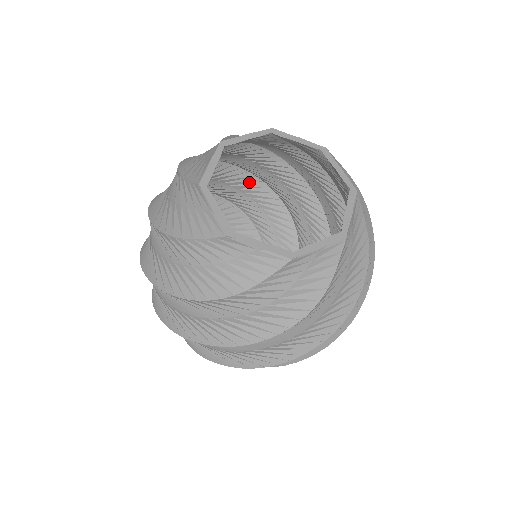
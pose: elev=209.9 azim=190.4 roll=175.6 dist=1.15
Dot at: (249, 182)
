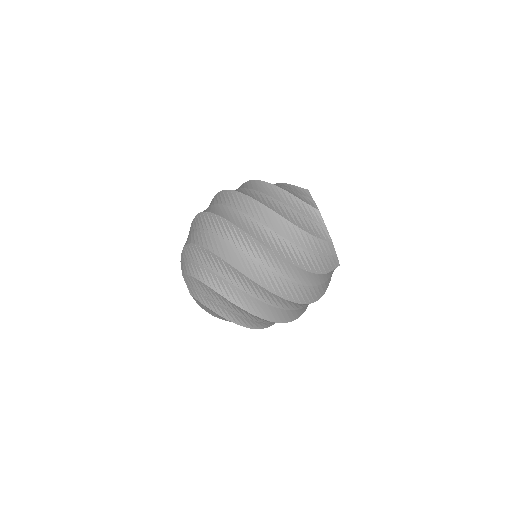
Dot at: occluded
